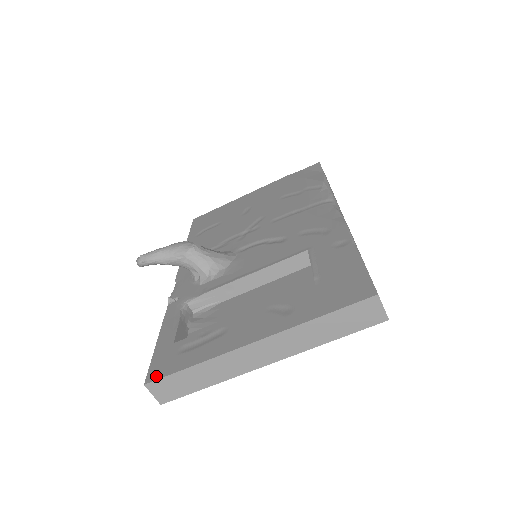
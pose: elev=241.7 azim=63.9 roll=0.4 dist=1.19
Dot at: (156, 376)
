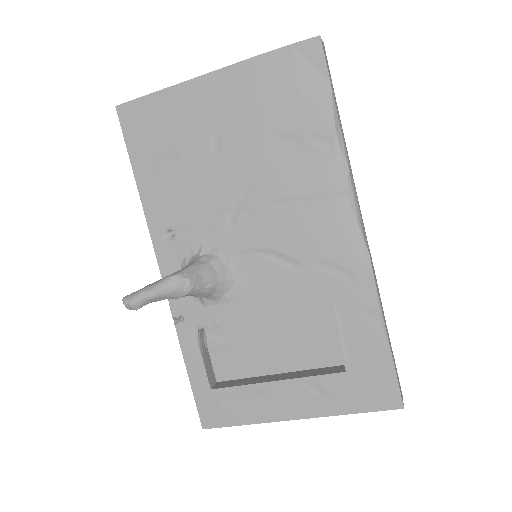
Dot at: (211, 425)
